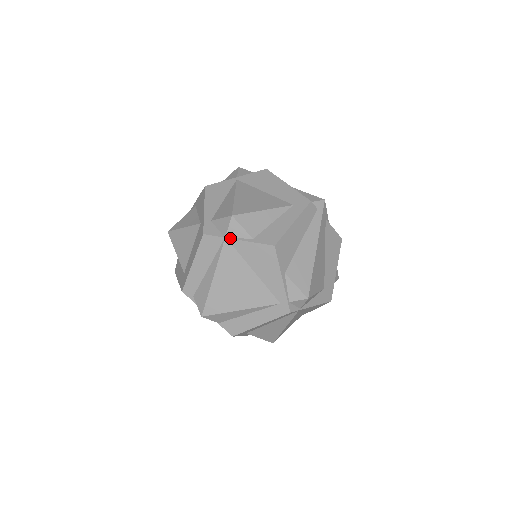
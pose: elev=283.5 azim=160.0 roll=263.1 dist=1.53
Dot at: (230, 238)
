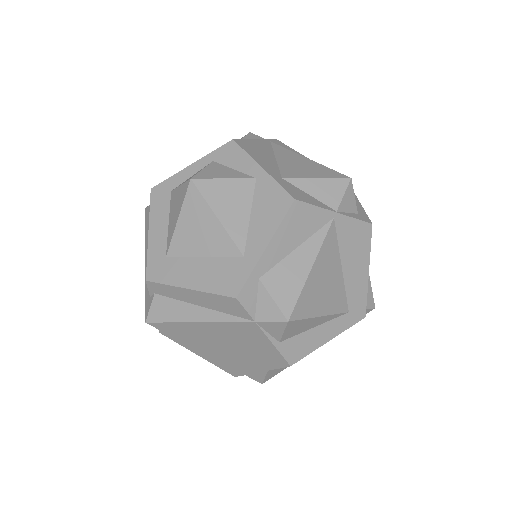
Dot at: (259, 326)
